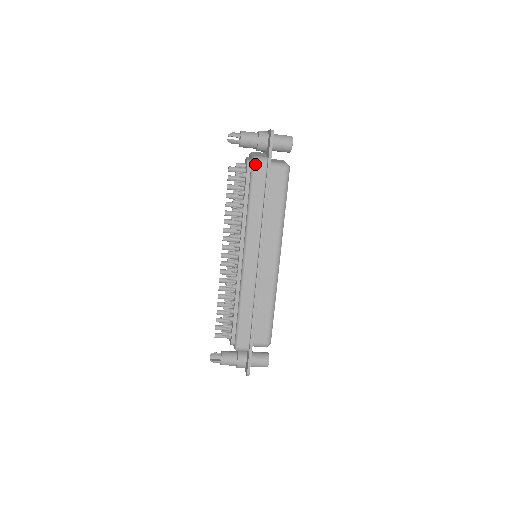
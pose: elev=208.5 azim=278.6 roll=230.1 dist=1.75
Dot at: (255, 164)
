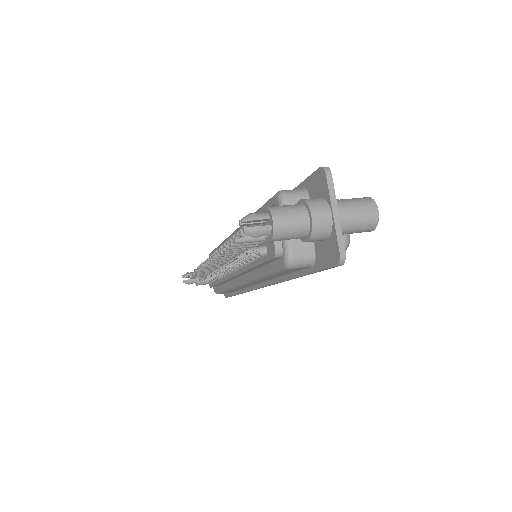
Dot at: (289, 269)
